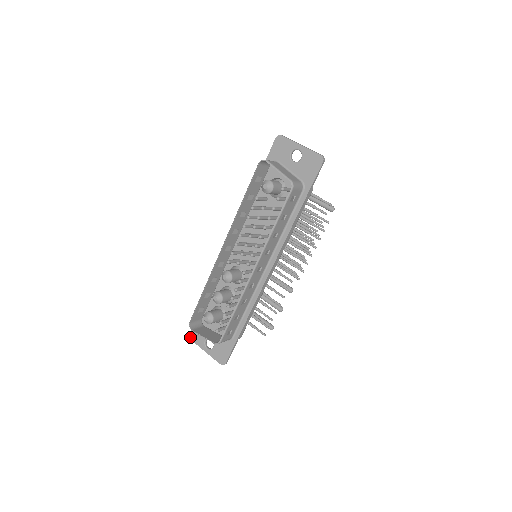
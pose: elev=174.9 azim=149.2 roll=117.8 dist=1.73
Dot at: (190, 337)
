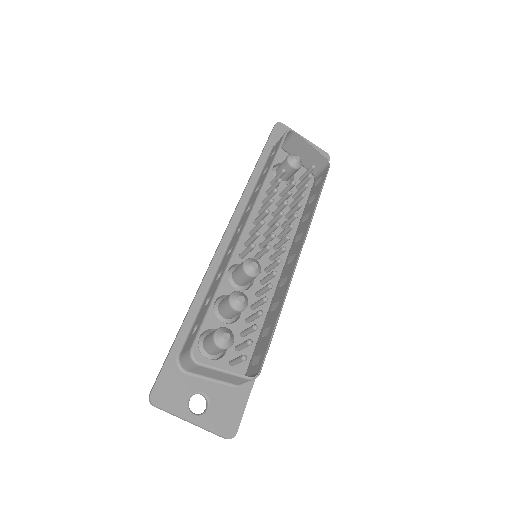
Dot at: (152, 400)
